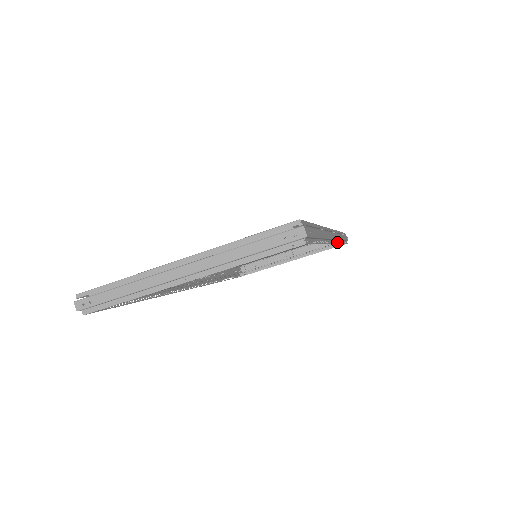
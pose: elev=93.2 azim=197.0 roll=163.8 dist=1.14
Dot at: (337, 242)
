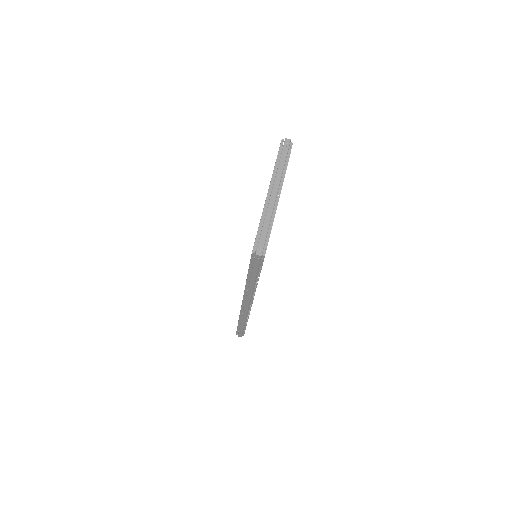
Dot at: occluded
